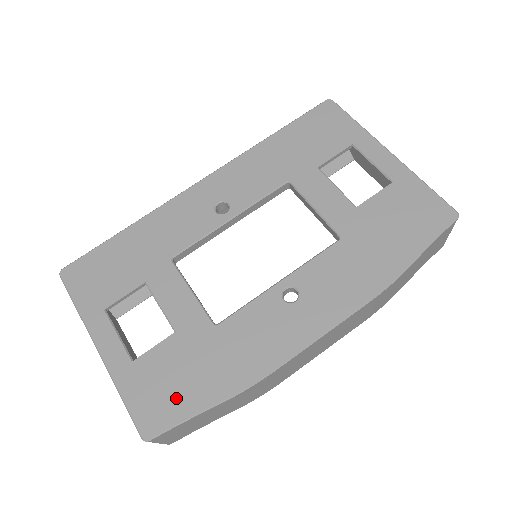
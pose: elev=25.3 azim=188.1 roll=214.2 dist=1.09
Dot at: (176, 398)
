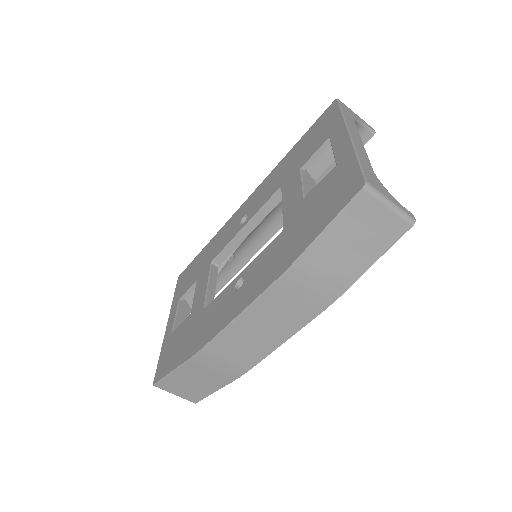
Dot at: (171, 359)
